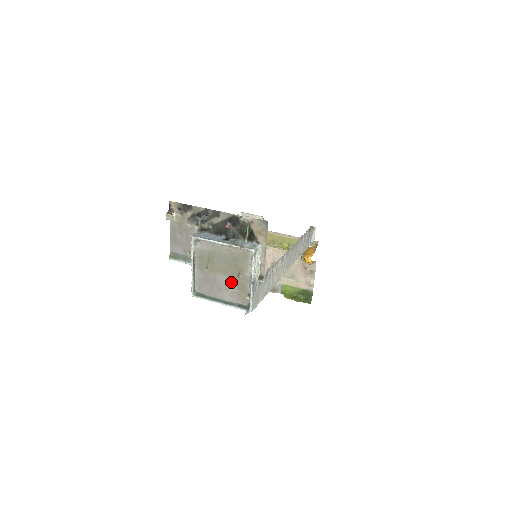
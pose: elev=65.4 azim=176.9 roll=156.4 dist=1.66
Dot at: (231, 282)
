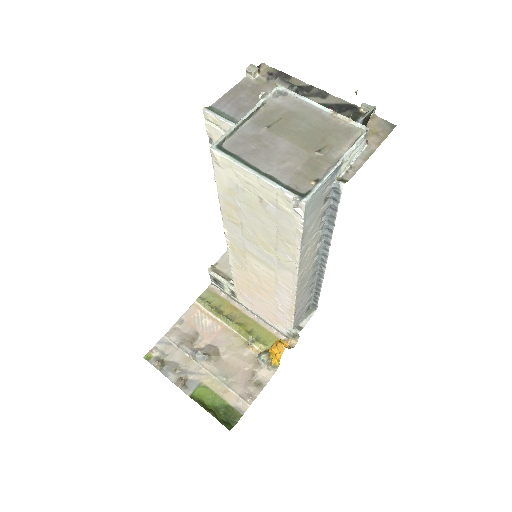
Dot at: (298, 154)
